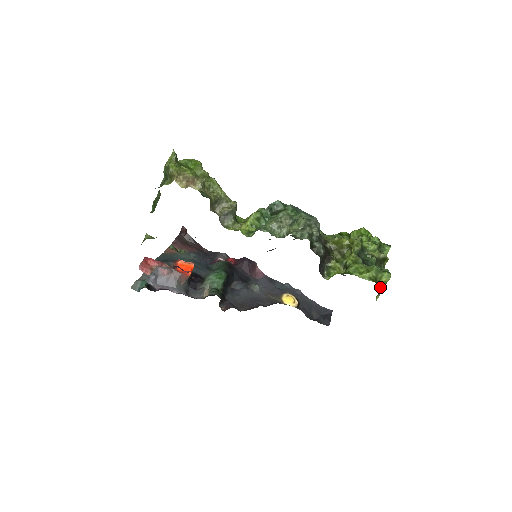
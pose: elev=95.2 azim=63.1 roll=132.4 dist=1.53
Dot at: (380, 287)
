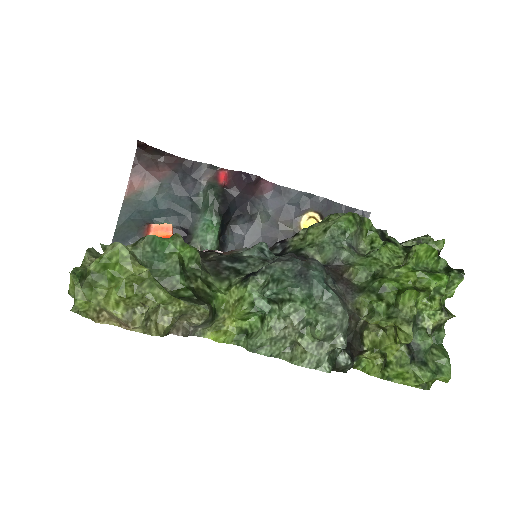
Dot at: (431, 384)
